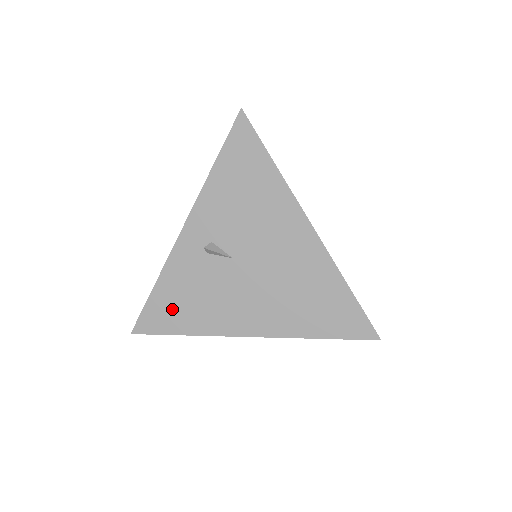
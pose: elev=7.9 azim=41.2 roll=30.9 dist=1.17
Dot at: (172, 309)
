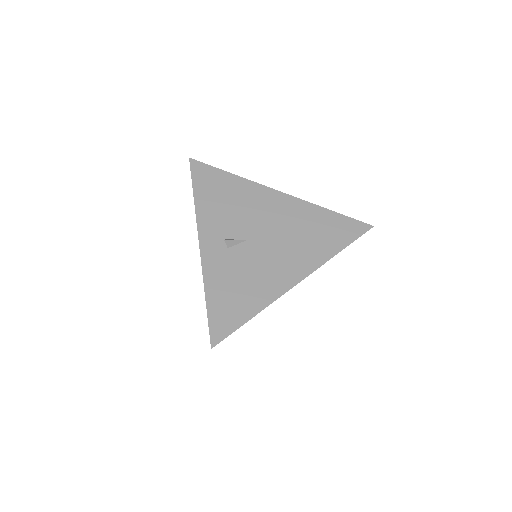
Dot at: (231, 304)
